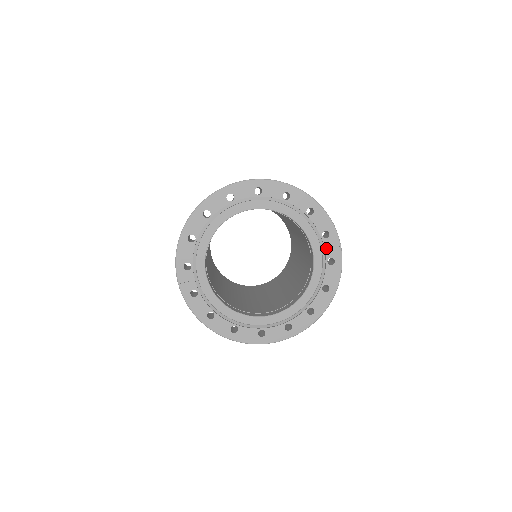
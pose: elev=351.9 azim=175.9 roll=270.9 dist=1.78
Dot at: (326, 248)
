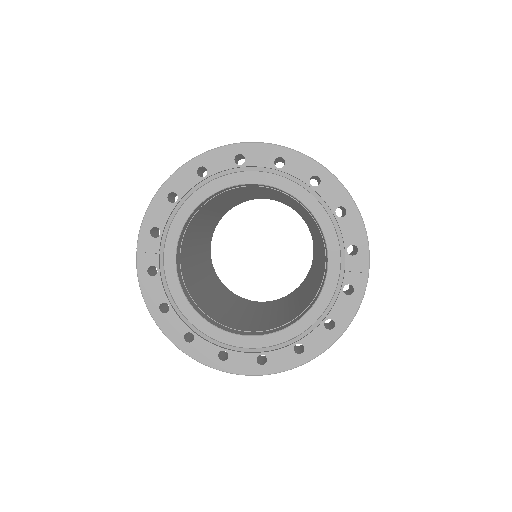
Dot at: (347, 269)
